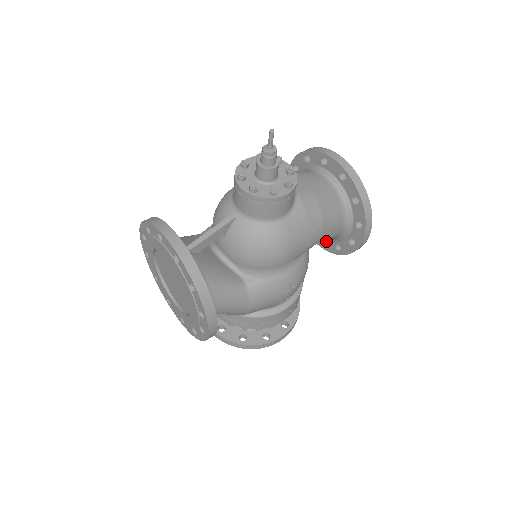
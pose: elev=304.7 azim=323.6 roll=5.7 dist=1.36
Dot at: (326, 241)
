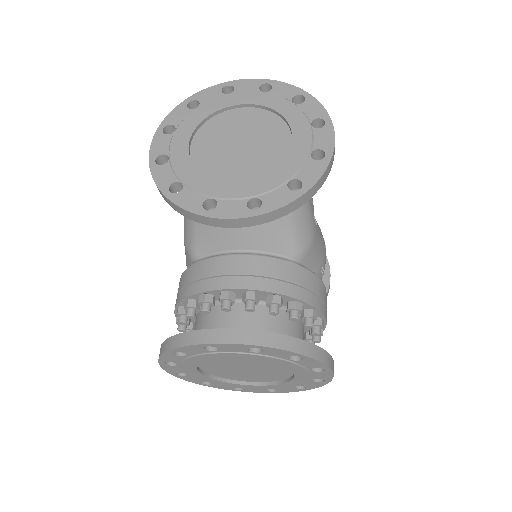
Dot at: occluded
